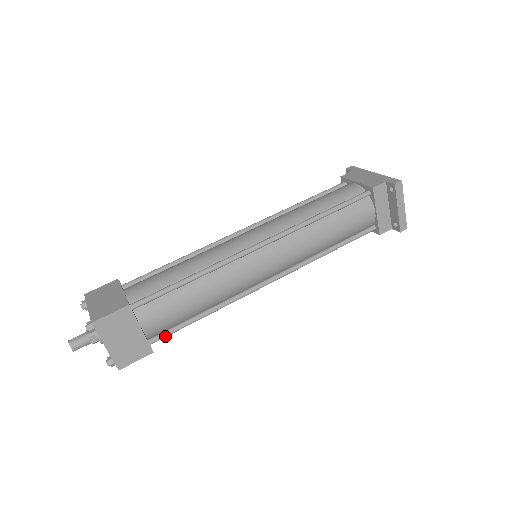
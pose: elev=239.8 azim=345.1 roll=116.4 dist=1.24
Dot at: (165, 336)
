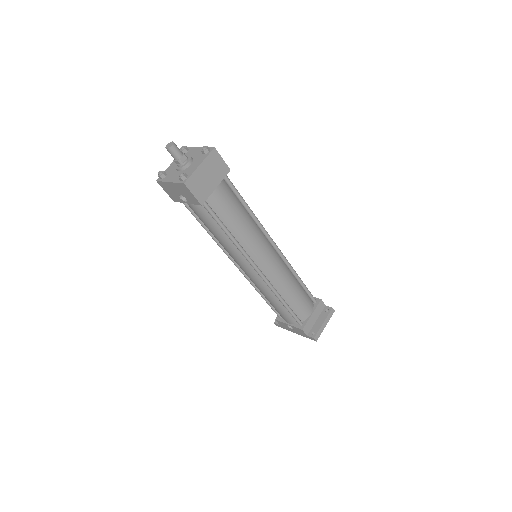
Dot at: (210, 210)
